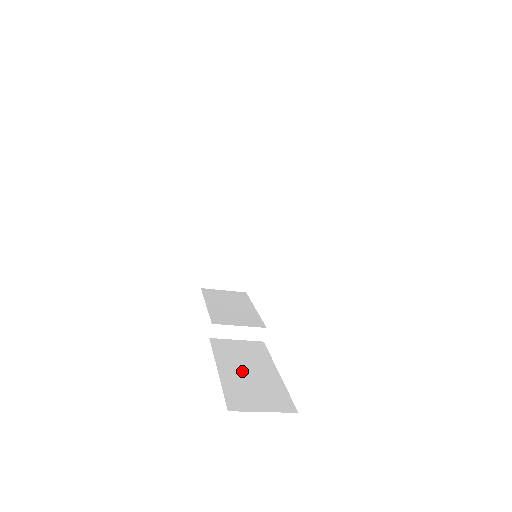
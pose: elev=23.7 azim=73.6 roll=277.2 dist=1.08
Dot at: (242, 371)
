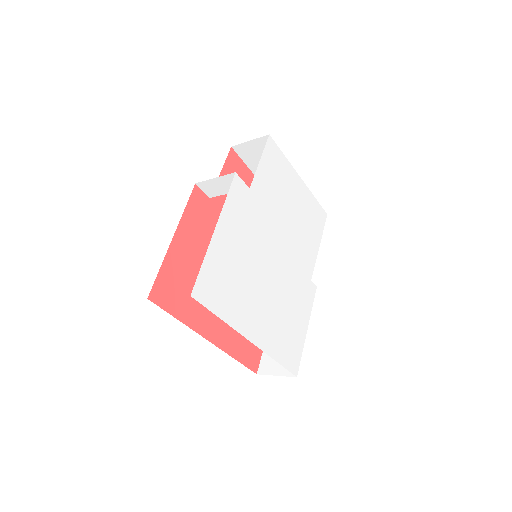
Dot at: occluded
